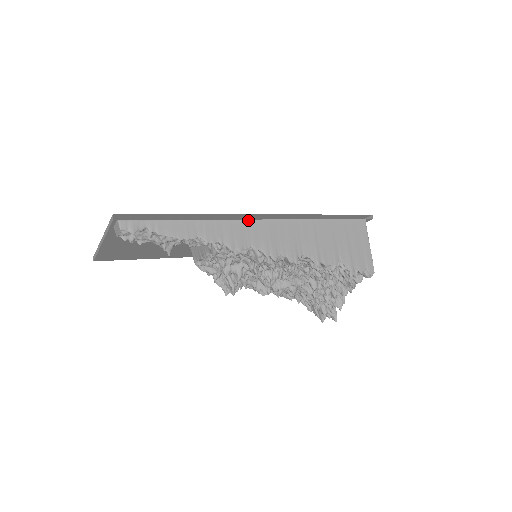
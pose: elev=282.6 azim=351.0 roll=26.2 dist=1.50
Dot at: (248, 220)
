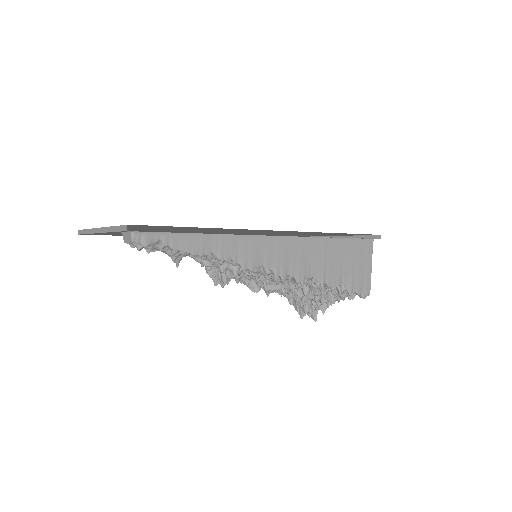
Dot at: (265, 236)
